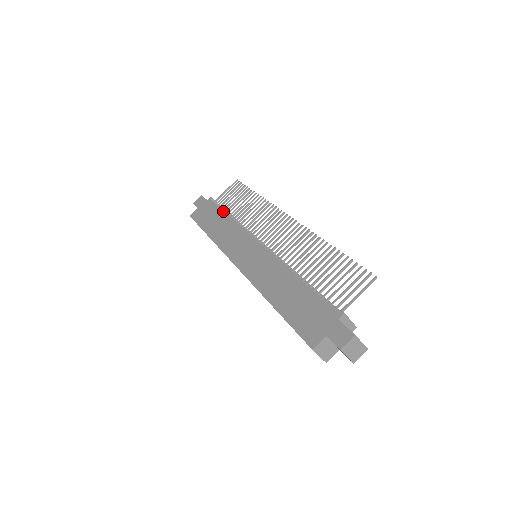
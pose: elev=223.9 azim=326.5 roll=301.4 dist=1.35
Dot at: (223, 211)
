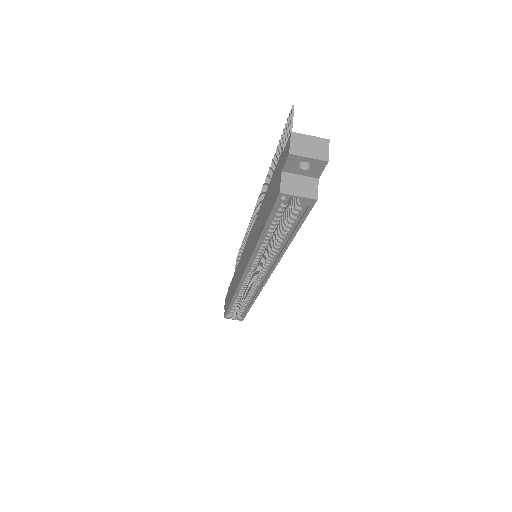
Dot at: occluded
